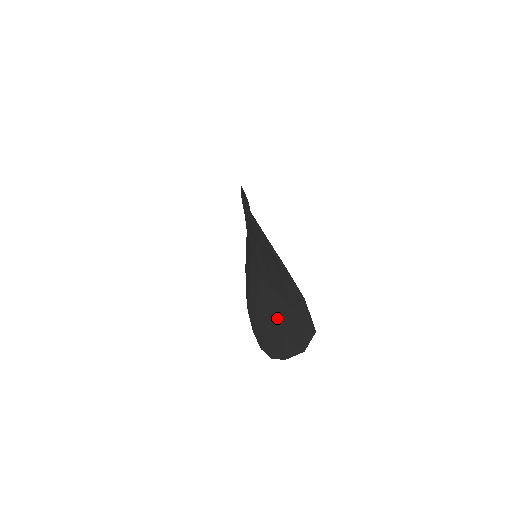
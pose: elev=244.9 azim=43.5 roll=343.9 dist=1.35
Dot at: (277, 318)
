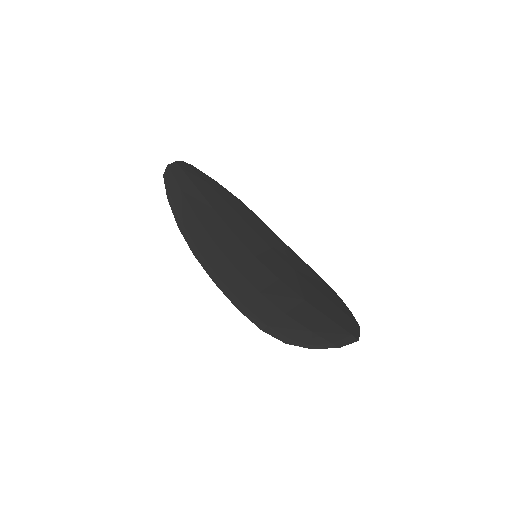
Dot at: (323, 304)
